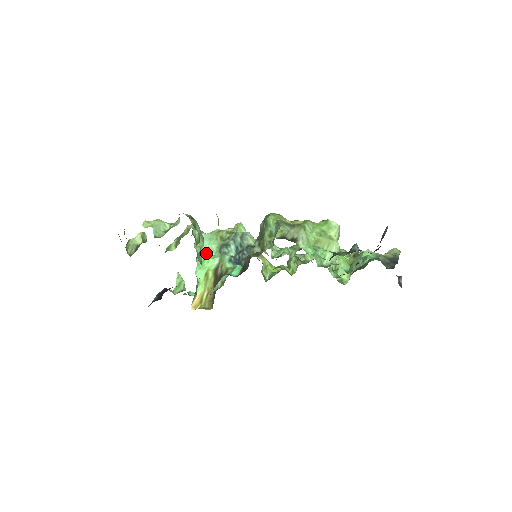
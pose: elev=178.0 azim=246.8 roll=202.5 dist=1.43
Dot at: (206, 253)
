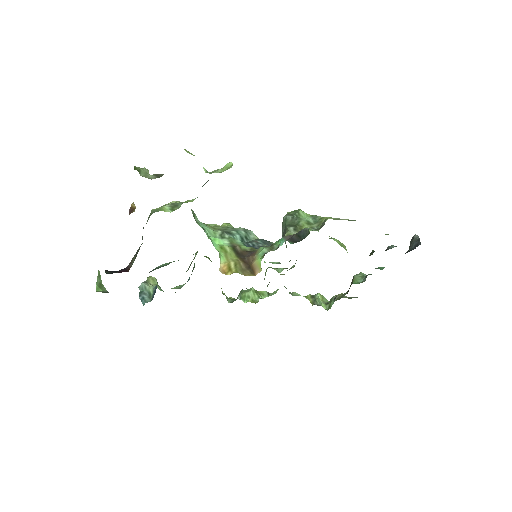
Dot at: occluded
